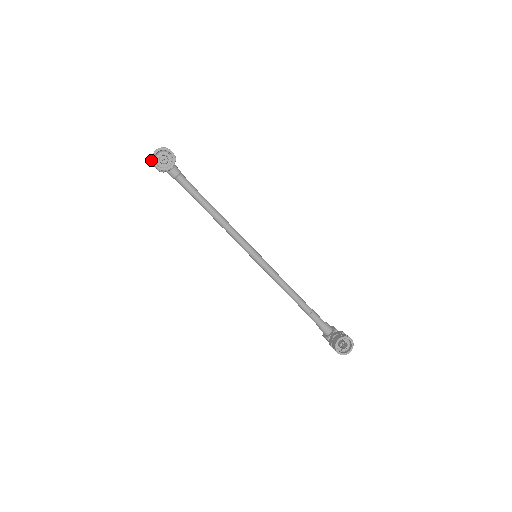
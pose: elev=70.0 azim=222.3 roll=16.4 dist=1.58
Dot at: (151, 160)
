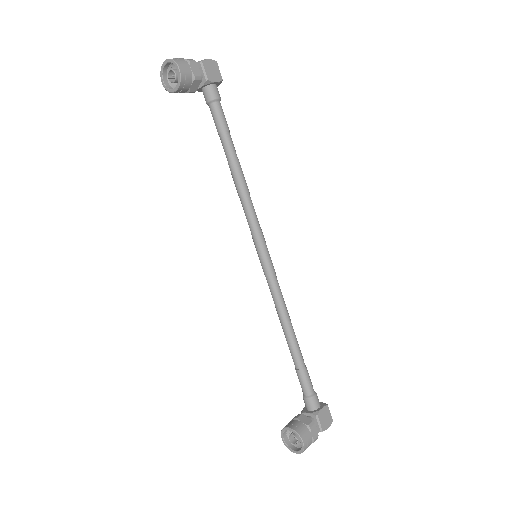
Dot at: occluded
